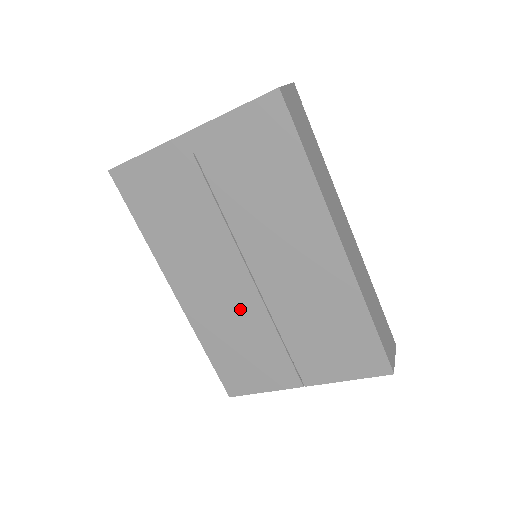
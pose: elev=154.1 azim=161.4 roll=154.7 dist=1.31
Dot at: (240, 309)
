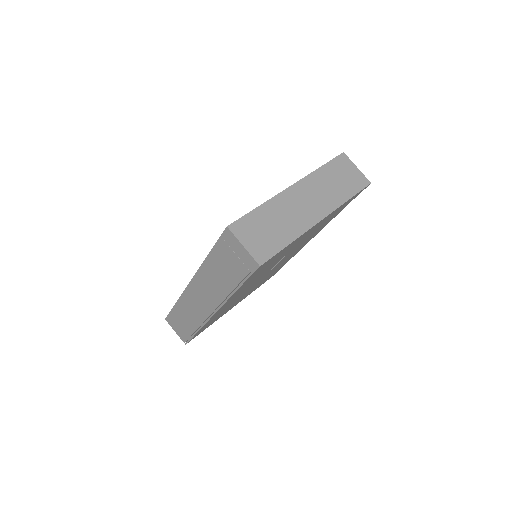
Dot at: occluded
